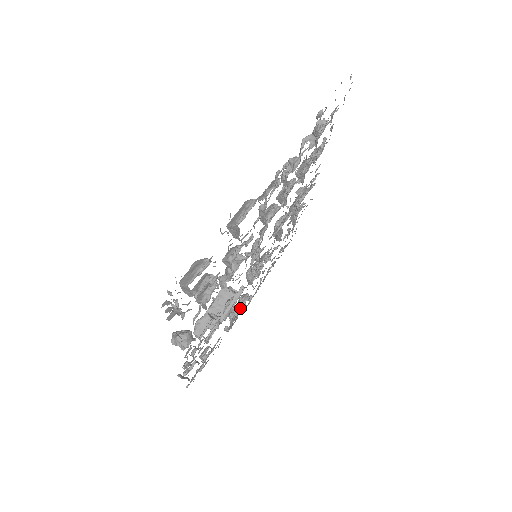
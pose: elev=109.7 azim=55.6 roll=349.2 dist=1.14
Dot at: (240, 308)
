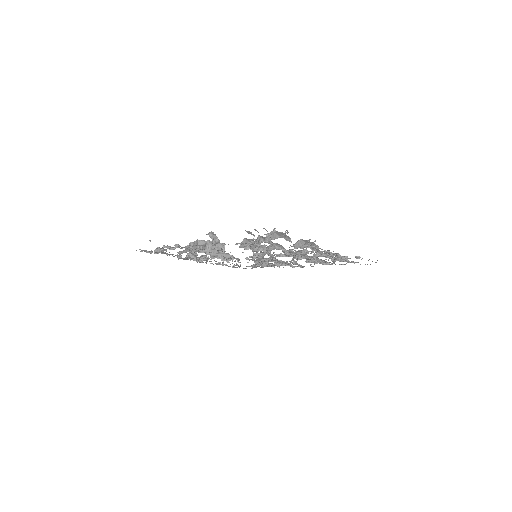
Dot at: (197, 258)
